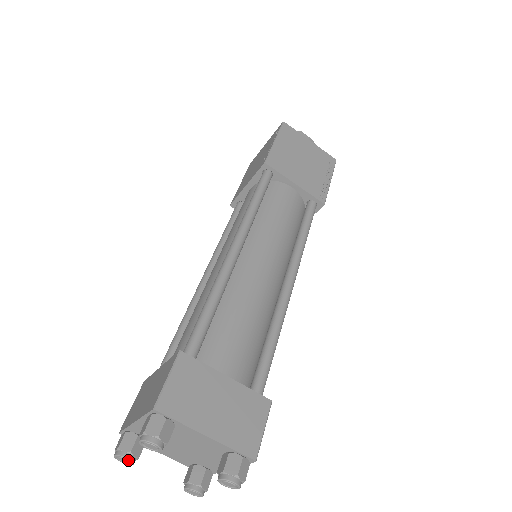
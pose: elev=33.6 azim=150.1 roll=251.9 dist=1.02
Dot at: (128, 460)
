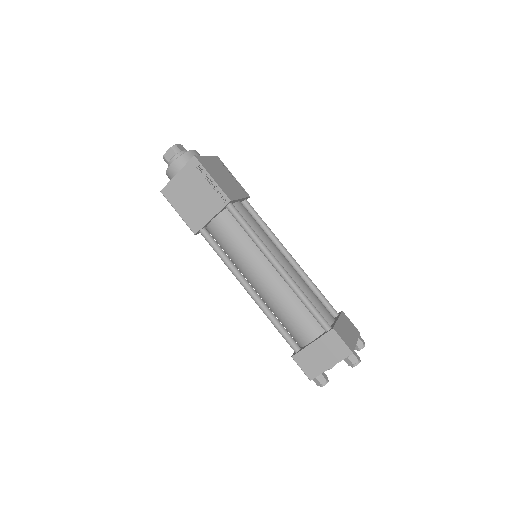
Dot at: (332, 367)
